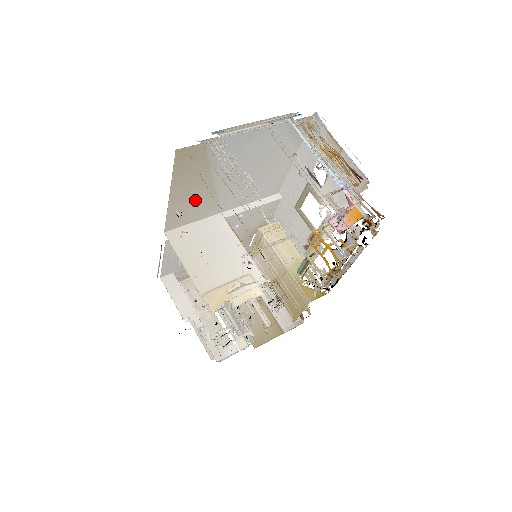
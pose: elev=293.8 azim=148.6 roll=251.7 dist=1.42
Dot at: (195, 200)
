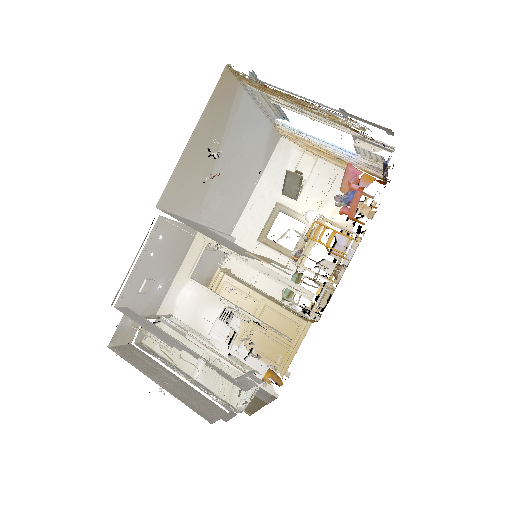
Dot at: (196, 172)
